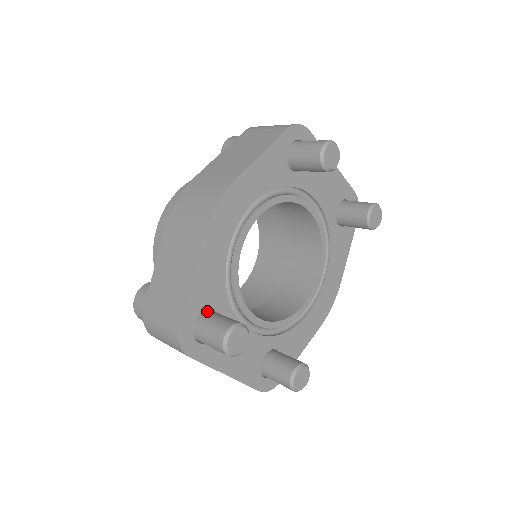
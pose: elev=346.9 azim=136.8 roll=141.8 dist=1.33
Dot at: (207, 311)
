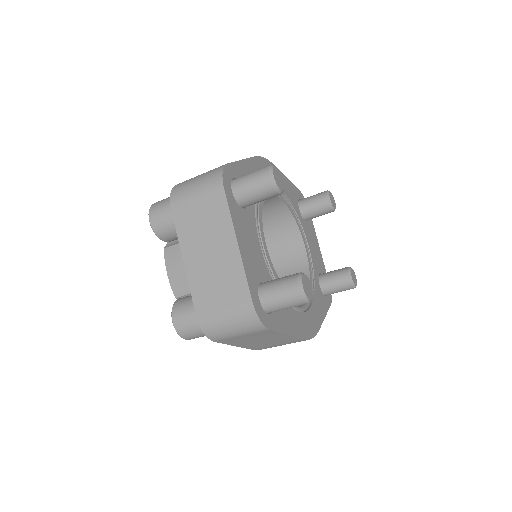
Dot at: occluded
